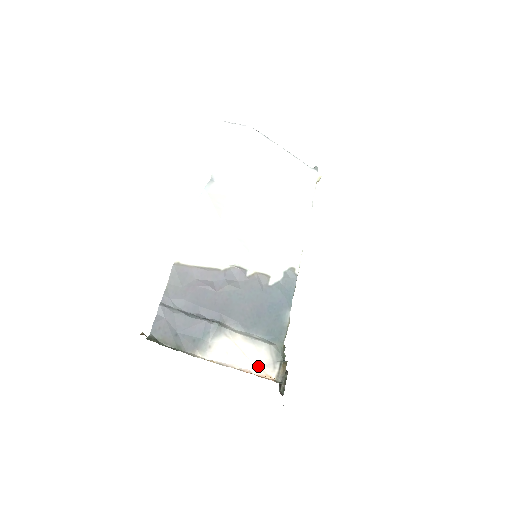
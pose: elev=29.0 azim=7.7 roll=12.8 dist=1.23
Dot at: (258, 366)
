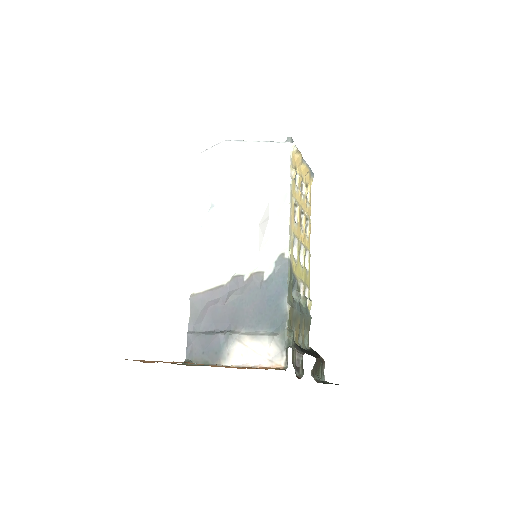
Dot at: (268, 359)
